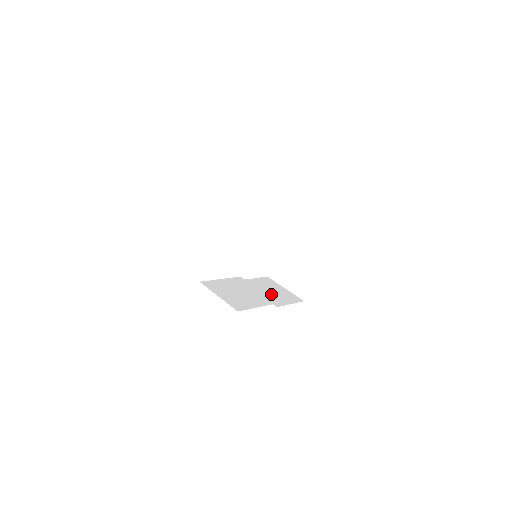
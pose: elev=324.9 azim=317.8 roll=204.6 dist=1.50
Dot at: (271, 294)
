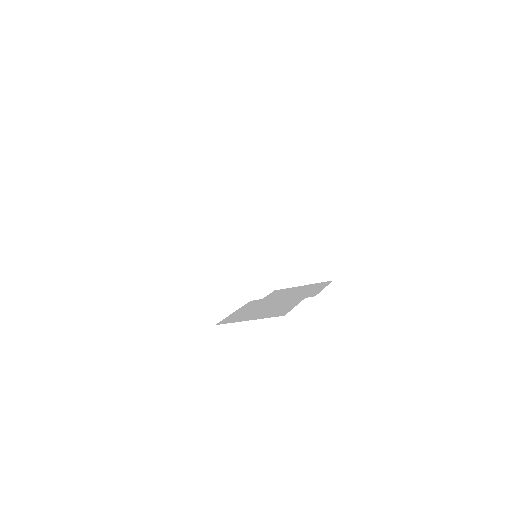
Dot at: occluded
